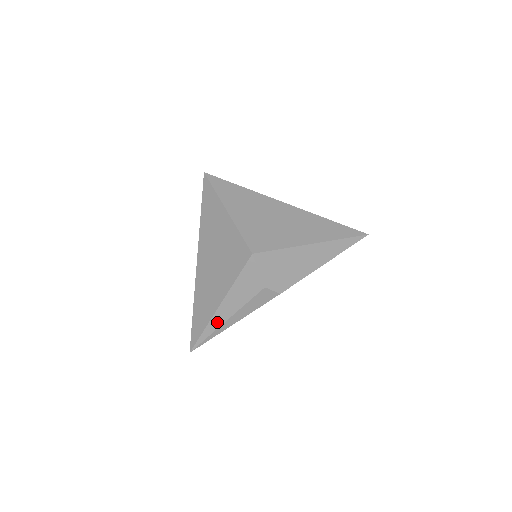
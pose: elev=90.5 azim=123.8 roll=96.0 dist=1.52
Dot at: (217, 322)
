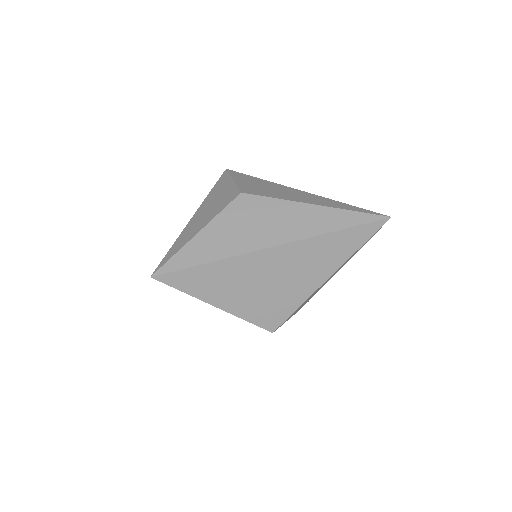
Dot at: occluded
